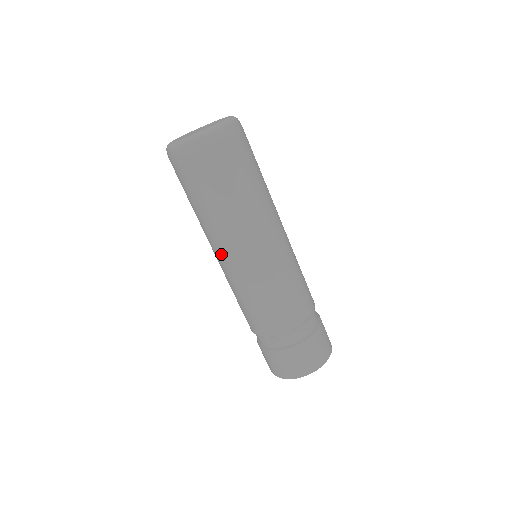
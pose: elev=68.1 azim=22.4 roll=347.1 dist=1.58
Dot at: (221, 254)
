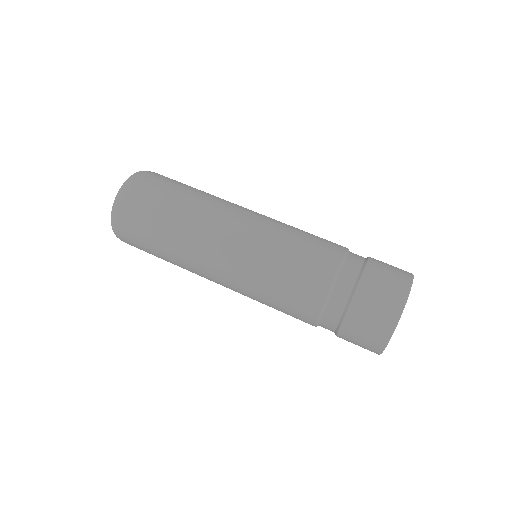
Dot at: (225, 232)
